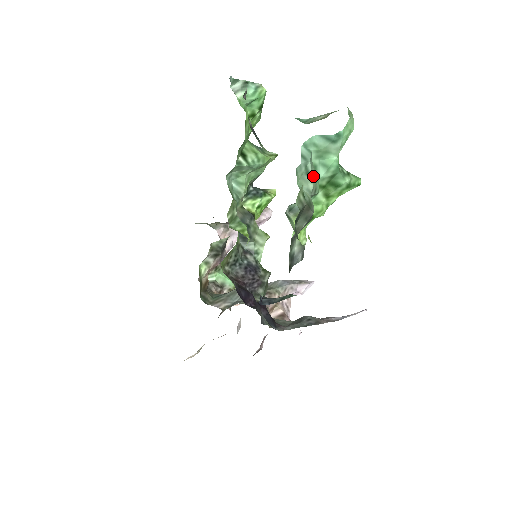
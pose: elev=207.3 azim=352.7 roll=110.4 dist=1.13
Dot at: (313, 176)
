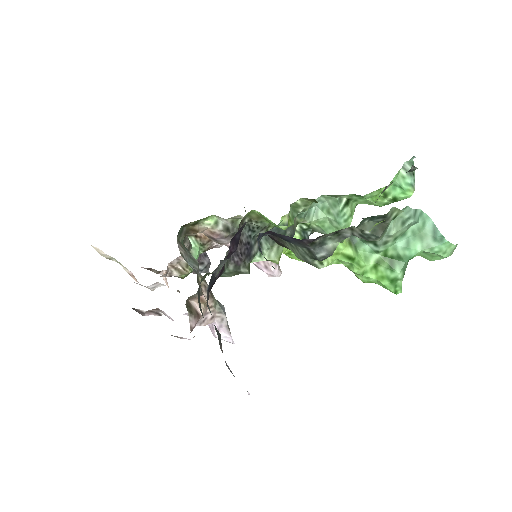
Dot at: (400, 232)
